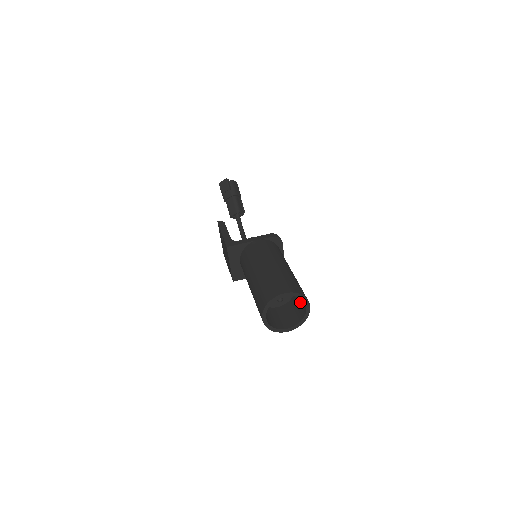
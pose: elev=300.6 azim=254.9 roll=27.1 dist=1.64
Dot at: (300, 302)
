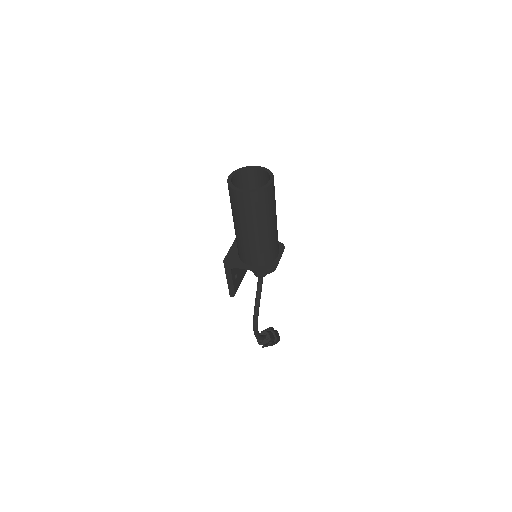
Dot at: occluded
